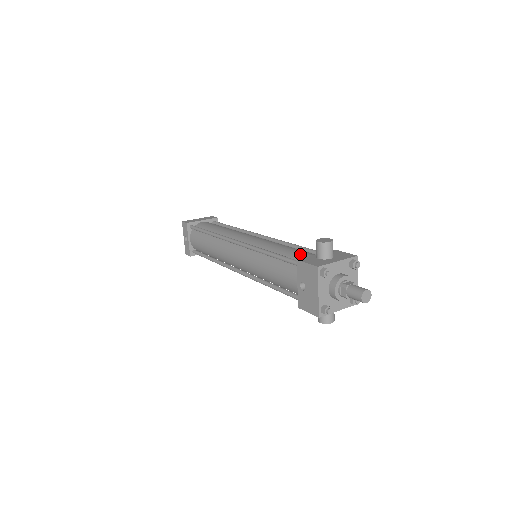
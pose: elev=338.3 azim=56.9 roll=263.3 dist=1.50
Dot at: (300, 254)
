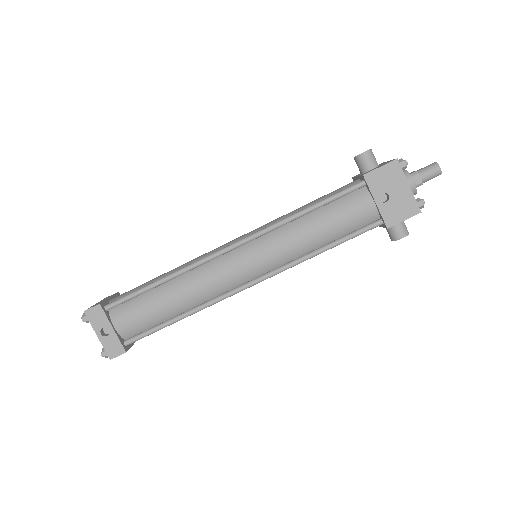
Dot at: (339, 189)
